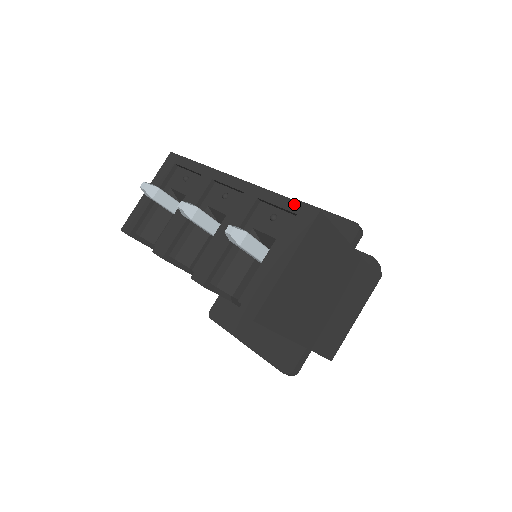
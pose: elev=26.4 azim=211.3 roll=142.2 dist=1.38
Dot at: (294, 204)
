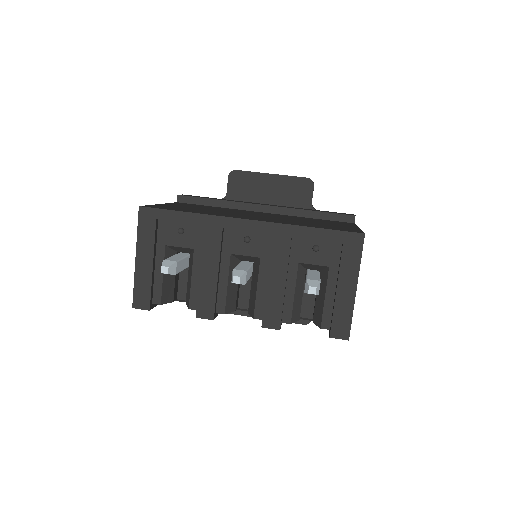
Dot at: (336, 234)
